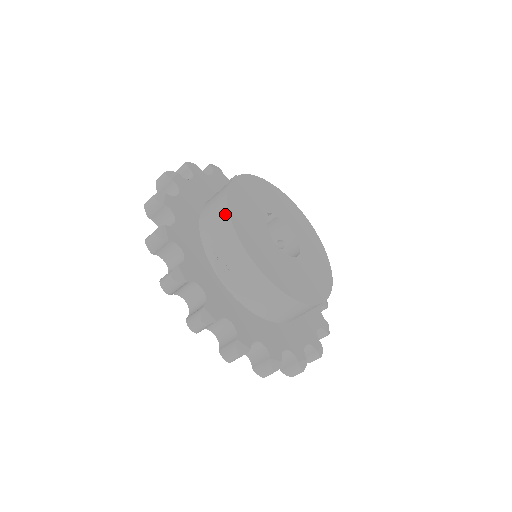
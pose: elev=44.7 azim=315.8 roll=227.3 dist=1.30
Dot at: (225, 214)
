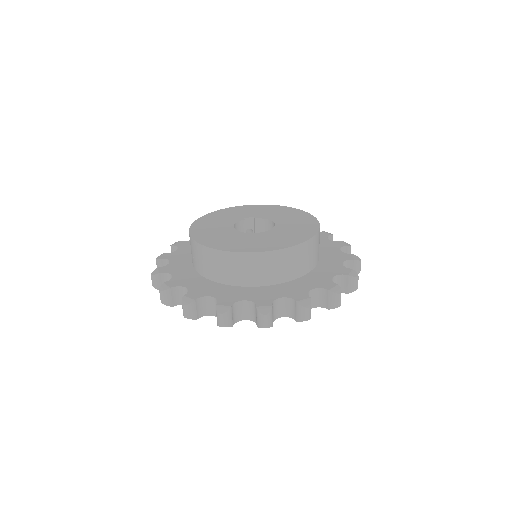
Dot at: occluded
